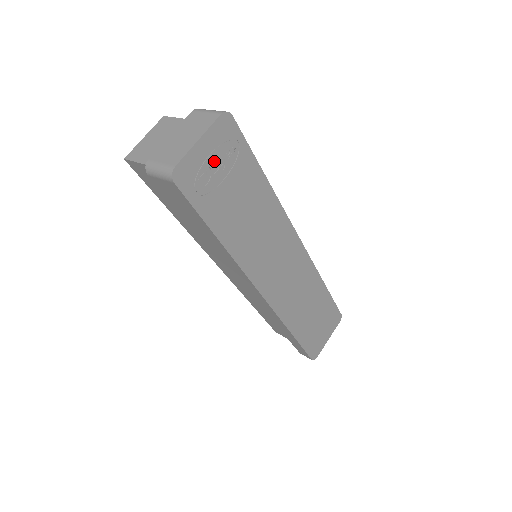
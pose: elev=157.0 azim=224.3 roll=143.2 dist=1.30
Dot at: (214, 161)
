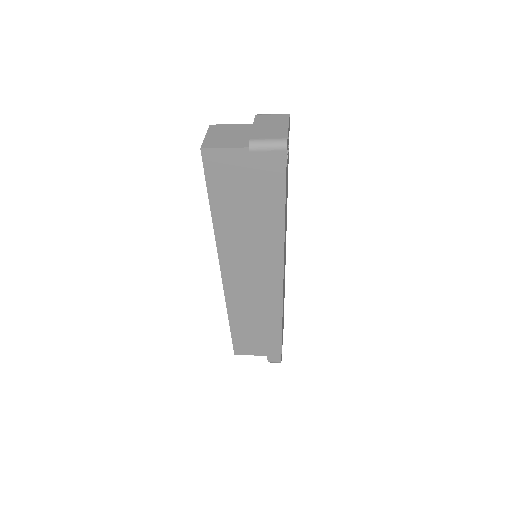
Dot at: occluded
